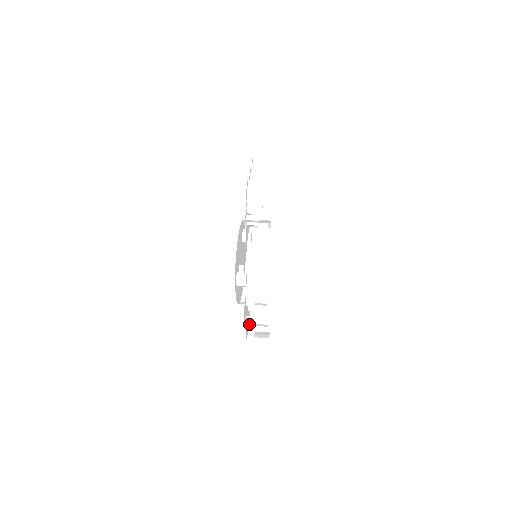
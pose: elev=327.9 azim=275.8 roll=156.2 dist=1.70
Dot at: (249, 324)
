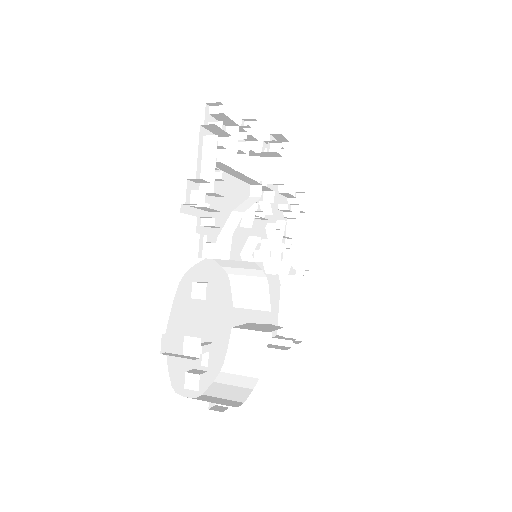
Dot at: occluded
